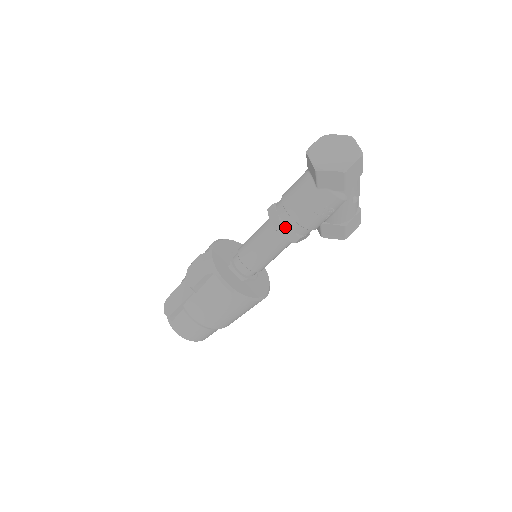
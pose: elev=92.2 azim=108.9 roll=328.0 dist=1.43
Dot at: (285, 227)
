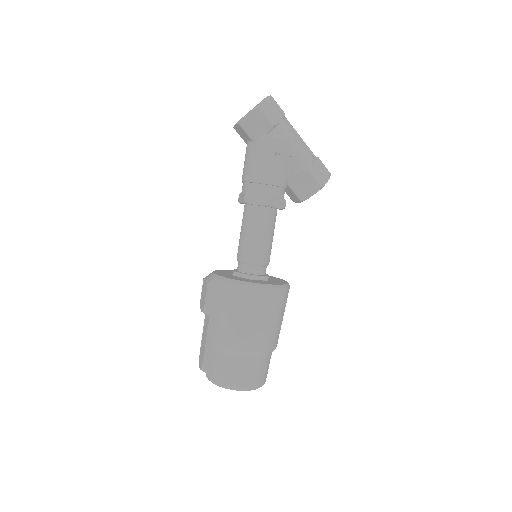
Dot at: (251, 194)
